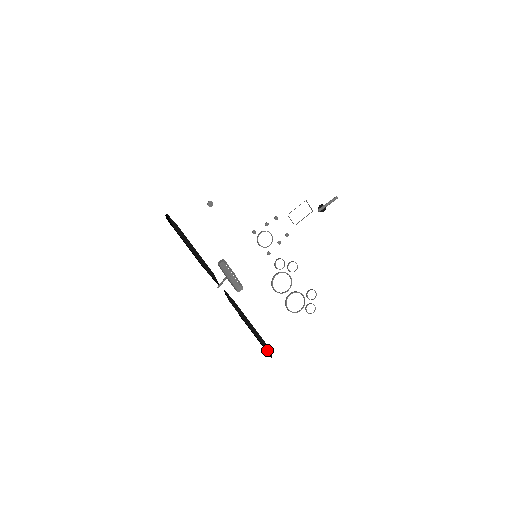
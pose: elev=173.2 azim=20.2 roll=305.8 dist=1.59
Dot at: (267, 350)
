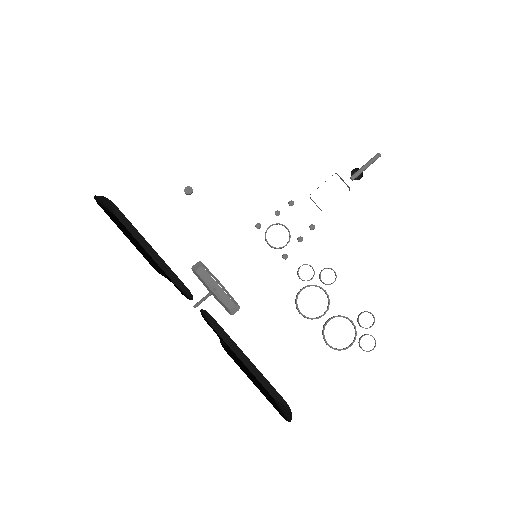
Dot at: (284, 409)
